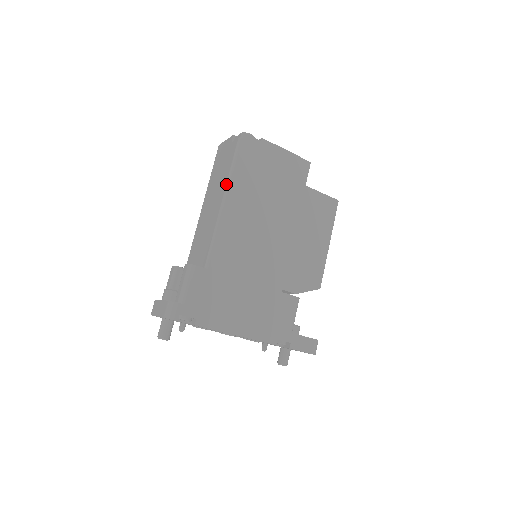
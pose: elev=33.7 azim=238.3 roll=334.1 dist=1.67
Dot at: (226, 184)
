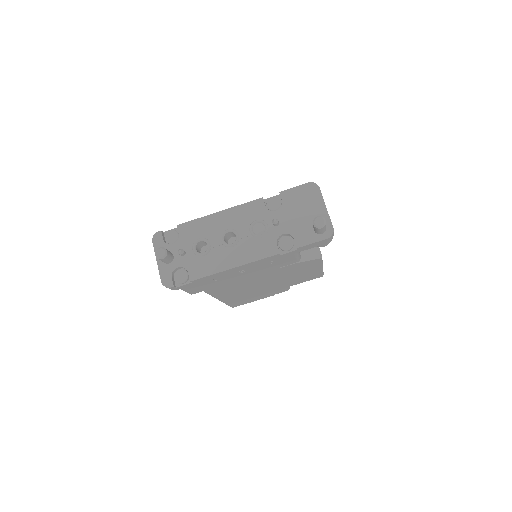
Dot at: occluded
